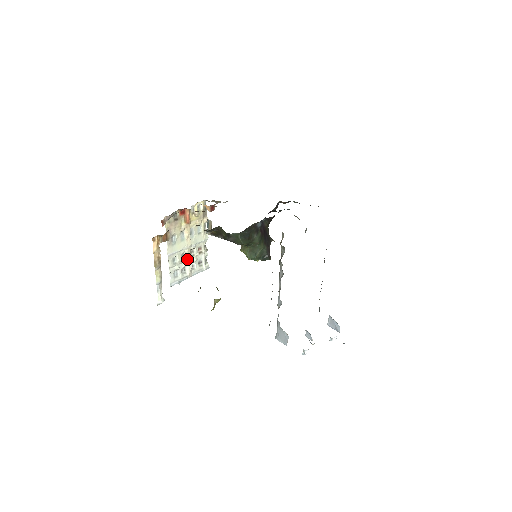
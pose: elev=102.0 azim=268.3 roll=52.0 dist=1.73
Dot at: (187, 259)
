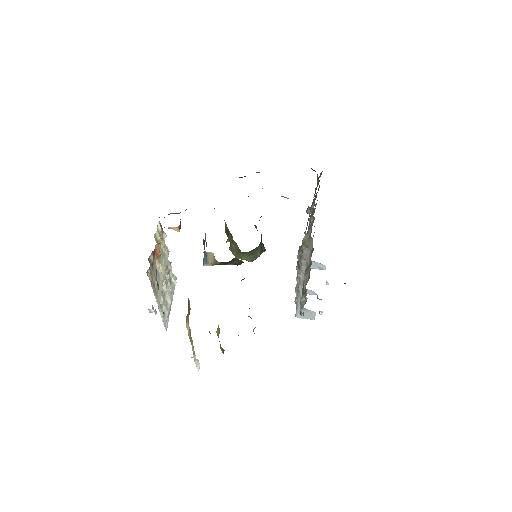
Dot at: (166, 290)
